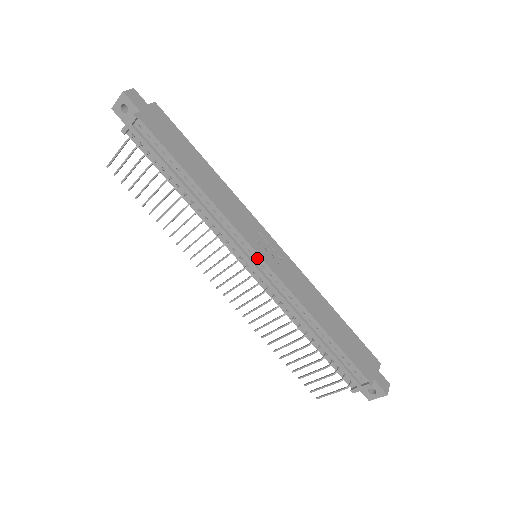
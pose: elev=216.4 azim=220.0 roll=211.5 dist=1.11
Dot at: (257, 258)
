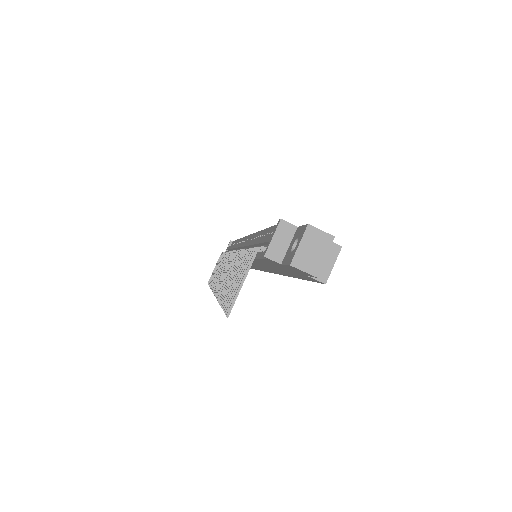
Dot at: occluded
